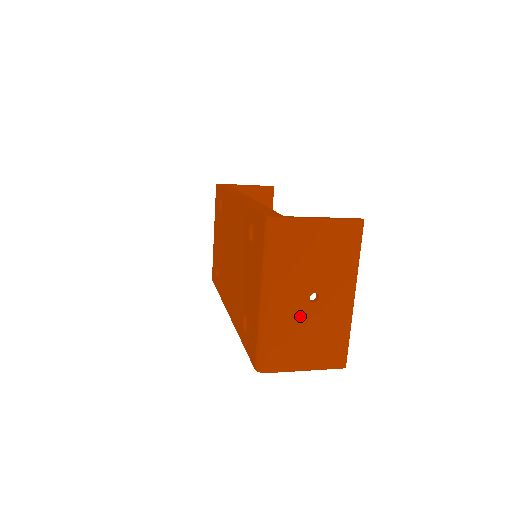
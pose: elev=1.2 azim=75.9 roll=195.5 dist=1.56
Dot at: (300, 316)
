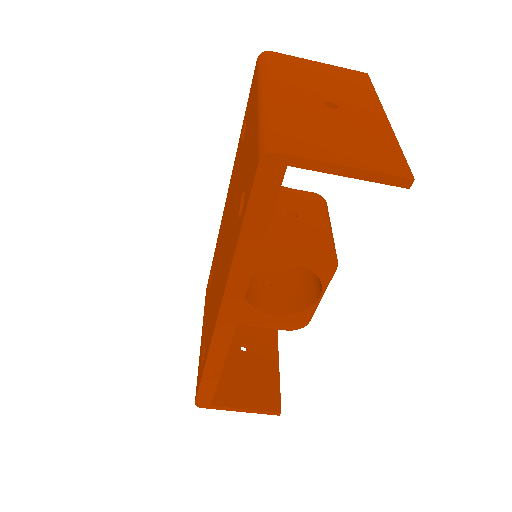
Dot at: (317, 114)
